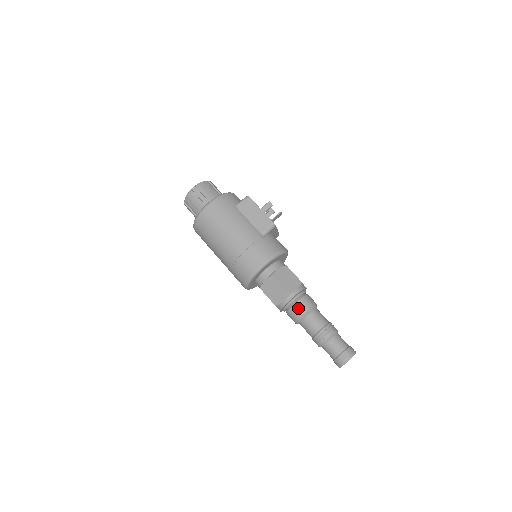
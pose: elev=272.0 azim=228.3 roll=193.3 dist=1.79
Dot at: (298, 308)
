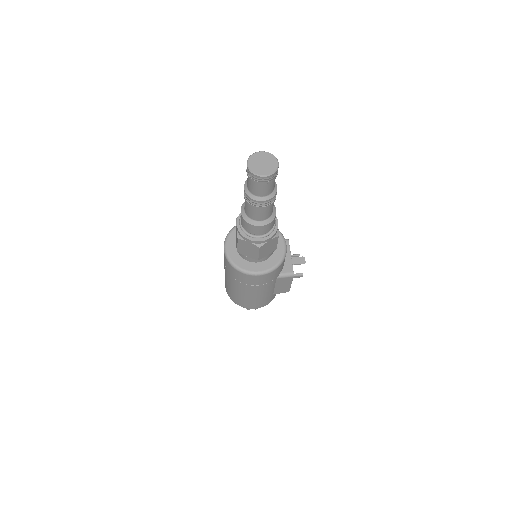
Dot at: occluded
